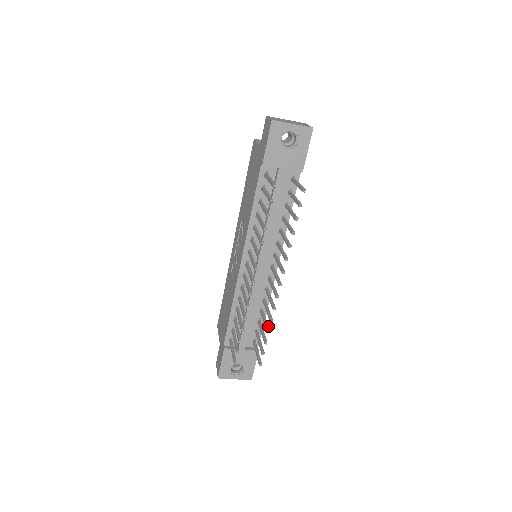
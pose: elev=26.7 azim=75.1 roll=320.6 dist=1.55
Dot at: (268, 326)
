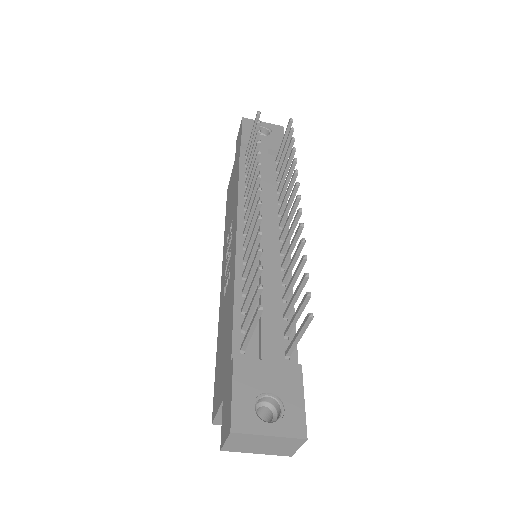
Dot at: (301, 265)
